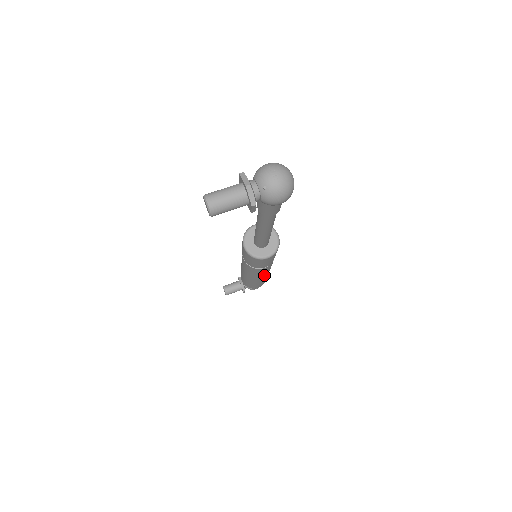
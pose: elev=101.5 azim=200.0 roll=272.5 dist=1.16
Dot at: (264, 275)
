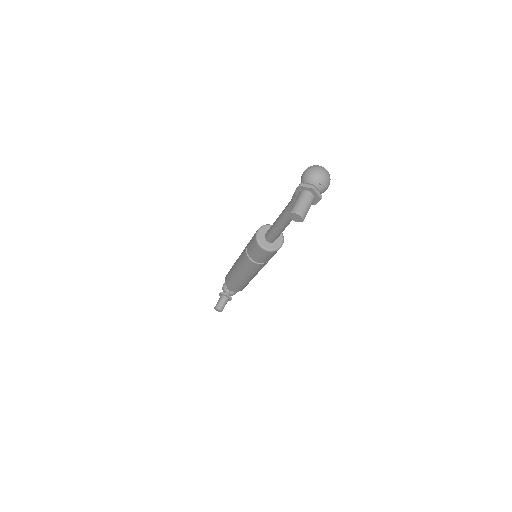
Dot at: occluded
